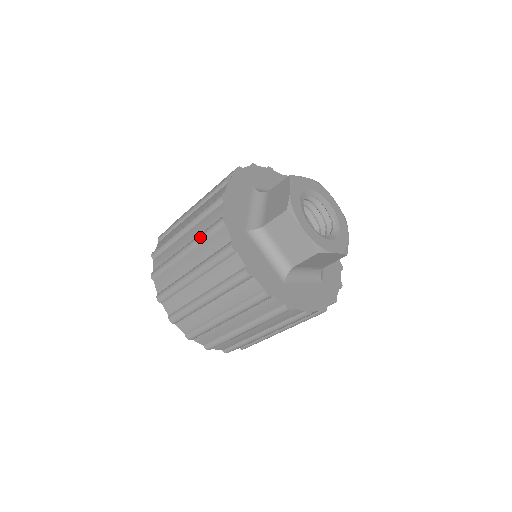
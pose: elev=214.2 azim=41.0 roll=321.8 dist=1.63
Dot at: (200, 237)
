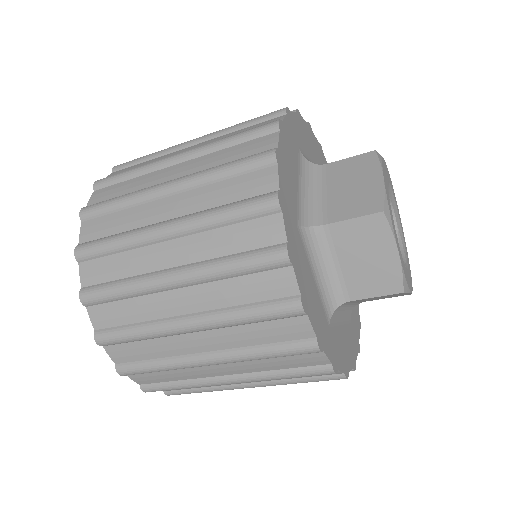
Dot at: (213, 215)
